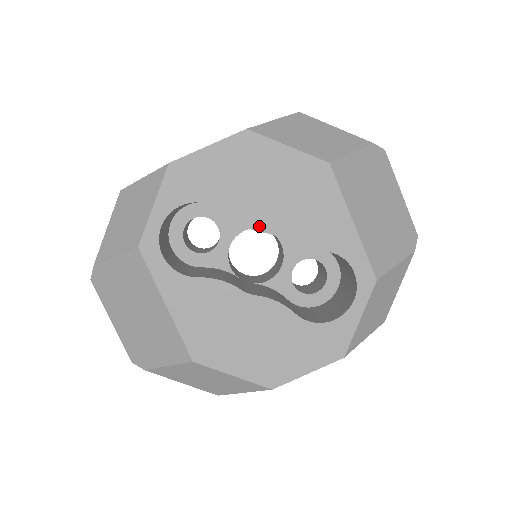
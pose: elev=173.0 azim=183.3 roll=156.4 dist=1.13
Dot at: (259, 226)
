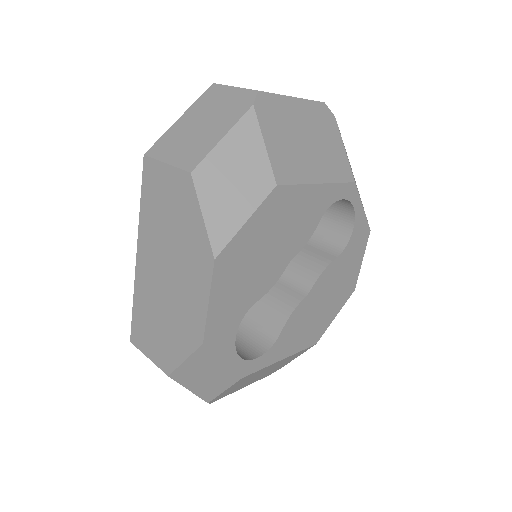
Dot at: (280, 271)
